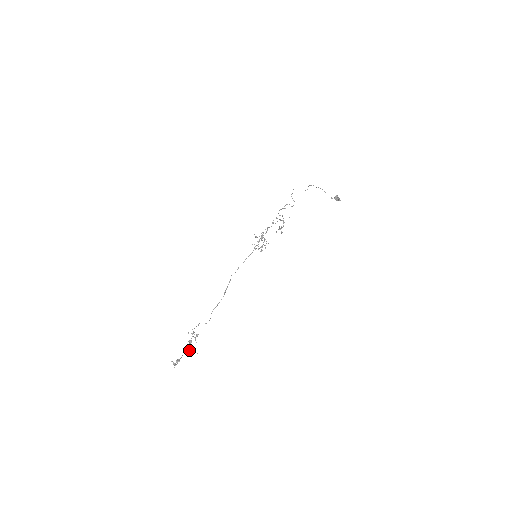
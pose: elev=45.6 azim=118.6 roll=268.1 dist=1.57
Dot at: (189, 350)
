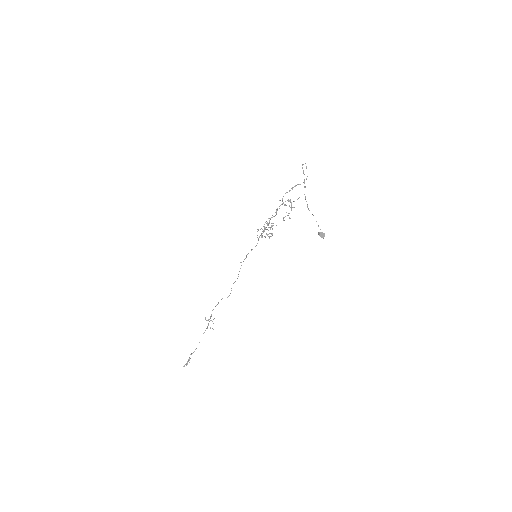
Dot at: occluded
